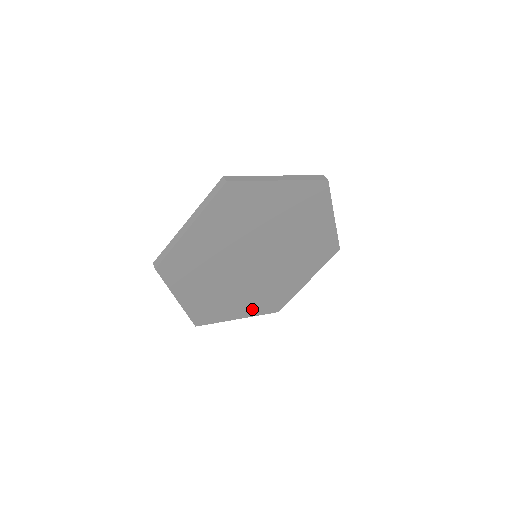
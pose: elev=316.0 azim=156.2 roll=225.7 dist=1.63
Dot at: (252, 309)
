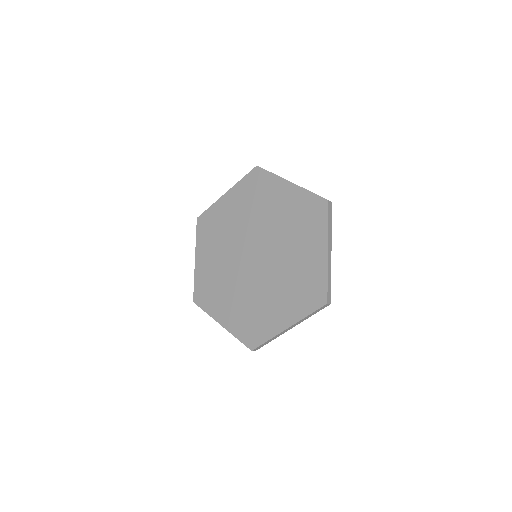
Dot at: (293, 311)
